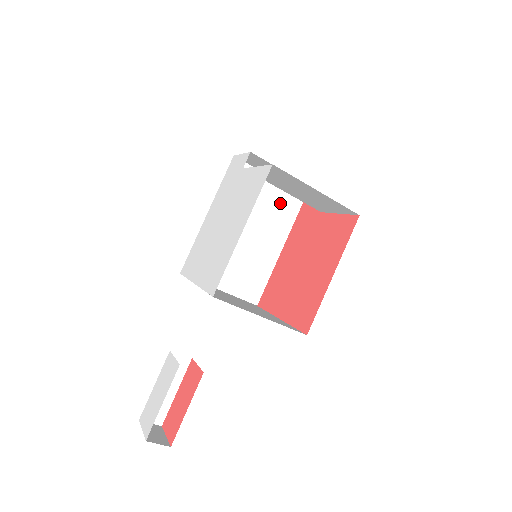
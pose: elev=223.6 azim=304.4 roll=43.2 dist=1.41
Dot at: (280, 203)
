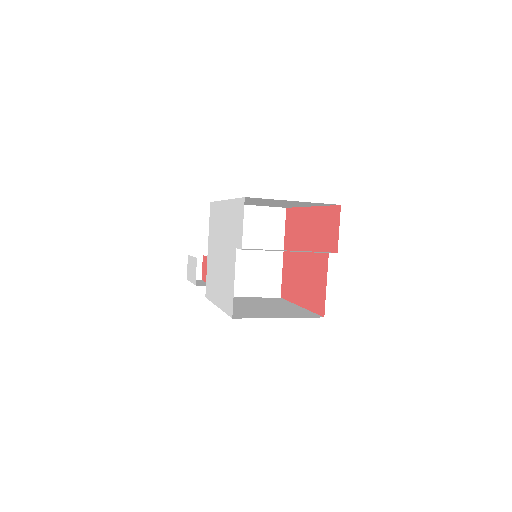
Dot at: (307, 203)
